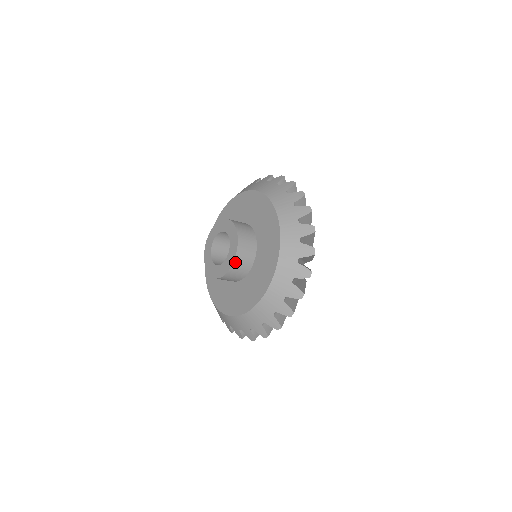
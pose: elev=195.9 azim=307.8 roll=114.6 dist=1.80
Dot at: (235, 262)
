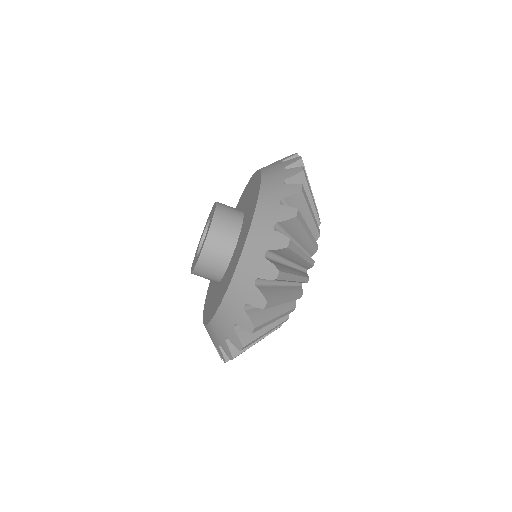
Dot at: (213, 225)
